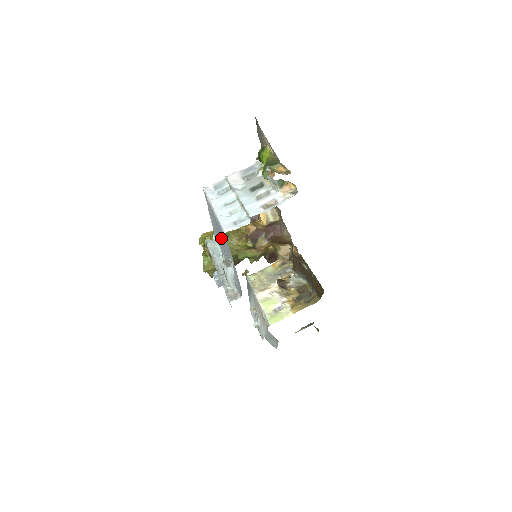
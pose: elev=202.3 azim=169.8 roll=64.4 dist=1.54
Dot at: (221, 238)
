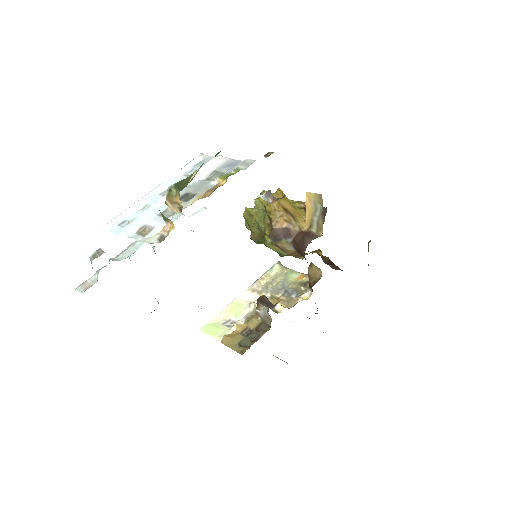
Dot at: occluded
